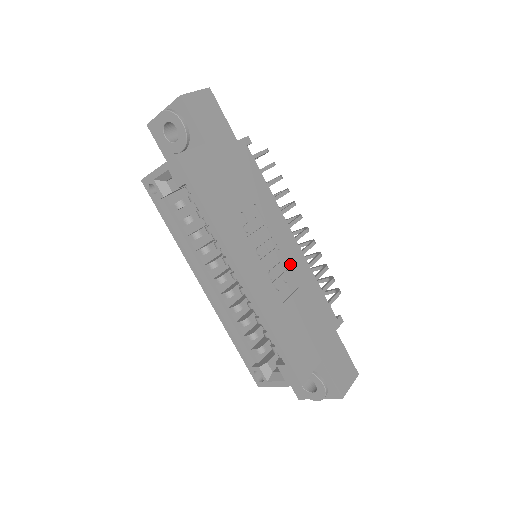
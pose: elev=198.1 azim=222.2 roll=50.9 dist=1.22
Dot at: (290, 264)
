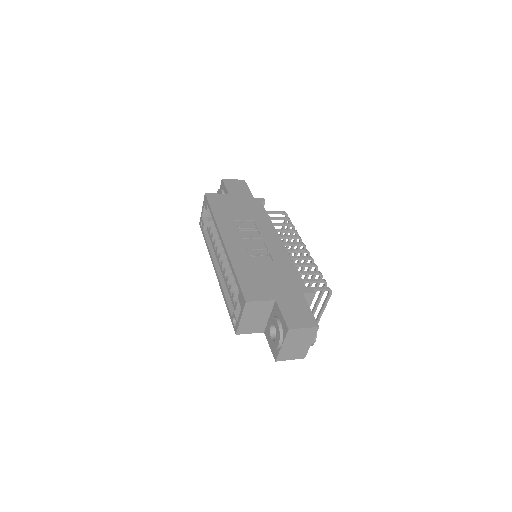
Dot at: (270, 249)
